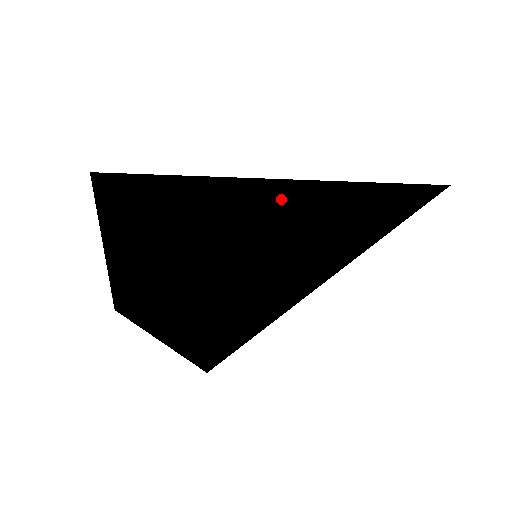
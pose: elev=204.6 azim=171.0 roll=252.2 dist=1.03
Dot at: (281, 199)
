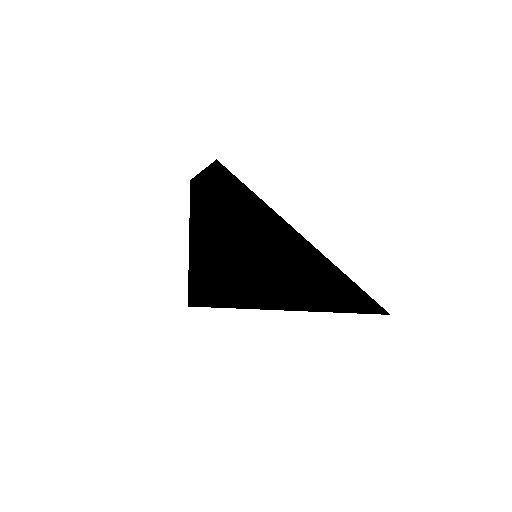
Dot at: (284, 228)
